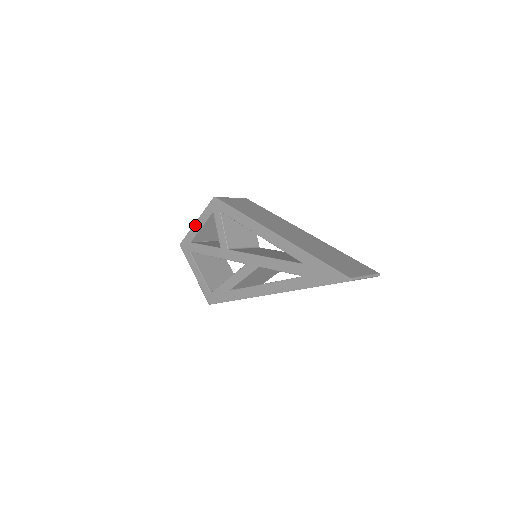
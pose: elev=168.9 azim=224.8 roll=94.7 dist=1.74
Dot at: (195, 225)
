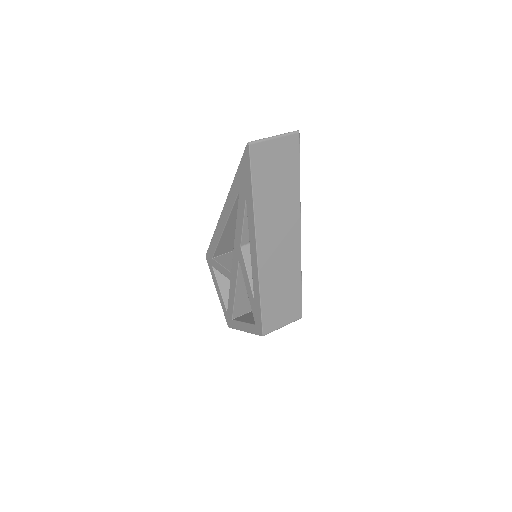
Dot at: (218, 295)
